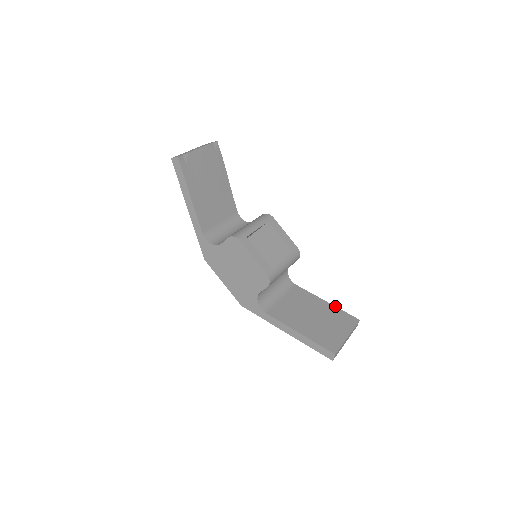
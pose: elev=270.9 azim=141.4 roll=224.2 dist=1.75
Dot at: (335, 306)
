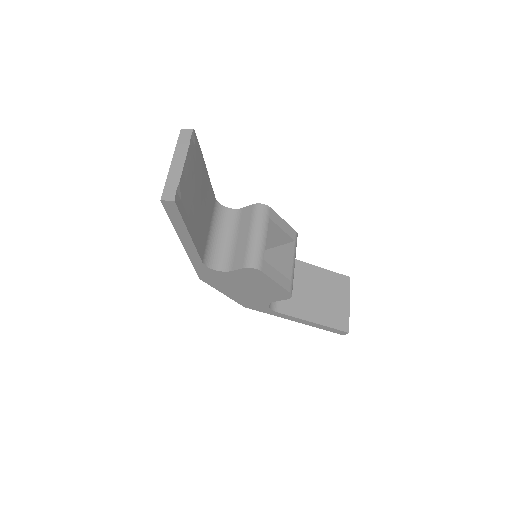
Dot at: (326, 269)
